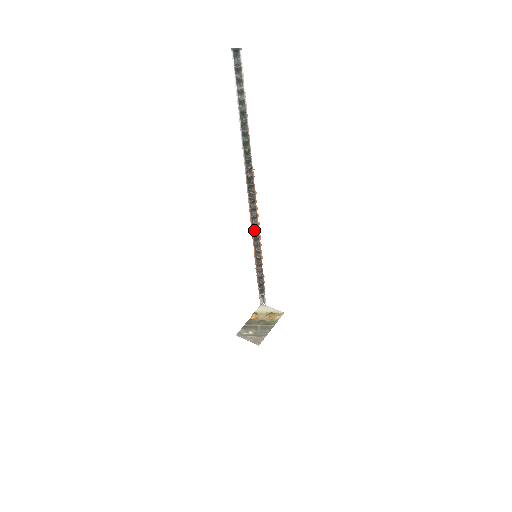
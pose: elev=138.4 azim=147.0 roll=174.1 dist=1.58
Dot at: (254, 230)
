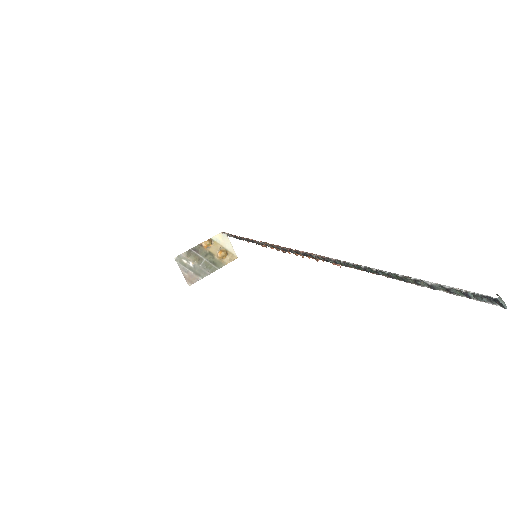
Dot at: (278, 247)
